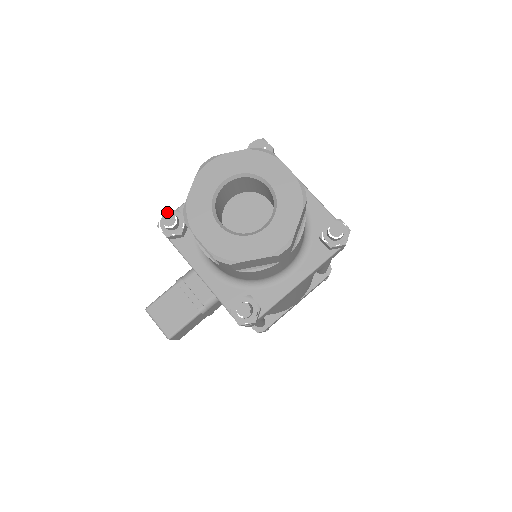
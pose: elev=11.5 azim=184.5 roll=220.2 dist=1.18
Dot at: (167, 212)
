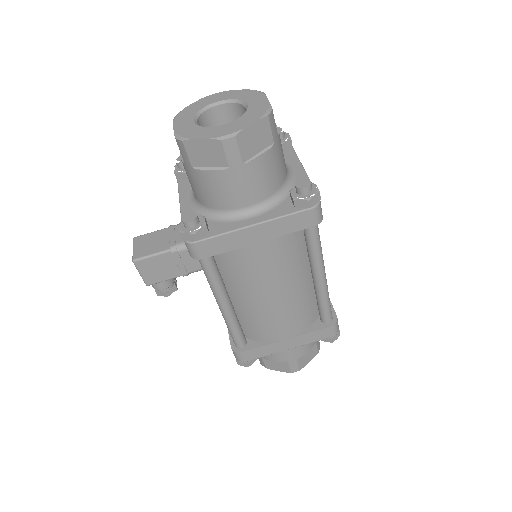
Dot at: occluded
